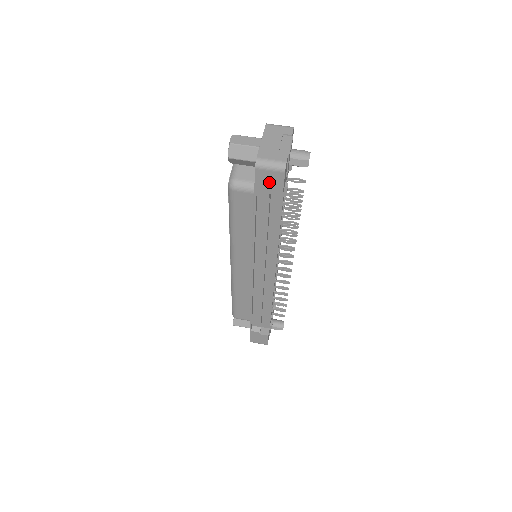
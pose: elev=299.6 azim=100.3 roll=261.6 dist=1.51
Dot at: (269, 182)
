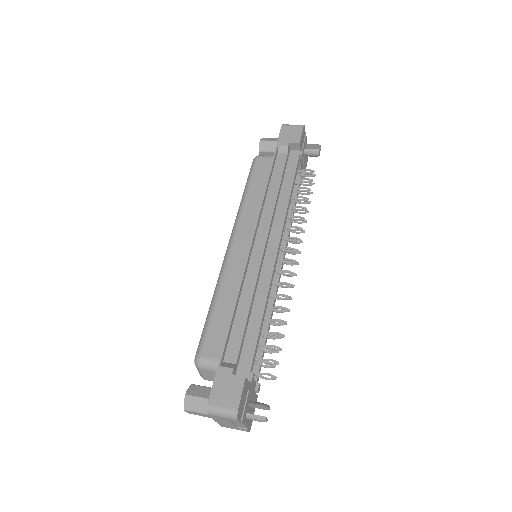
Dot at: (290, 134)
